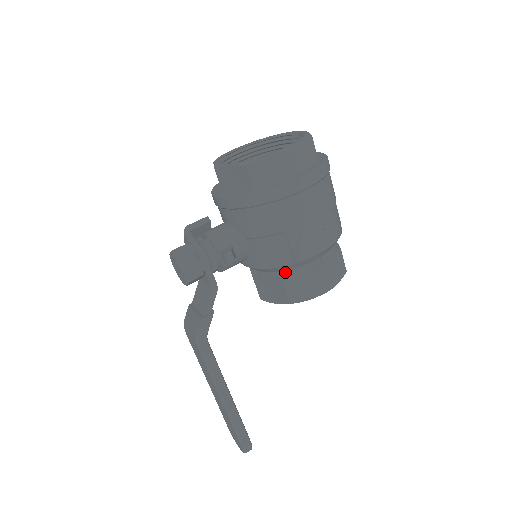
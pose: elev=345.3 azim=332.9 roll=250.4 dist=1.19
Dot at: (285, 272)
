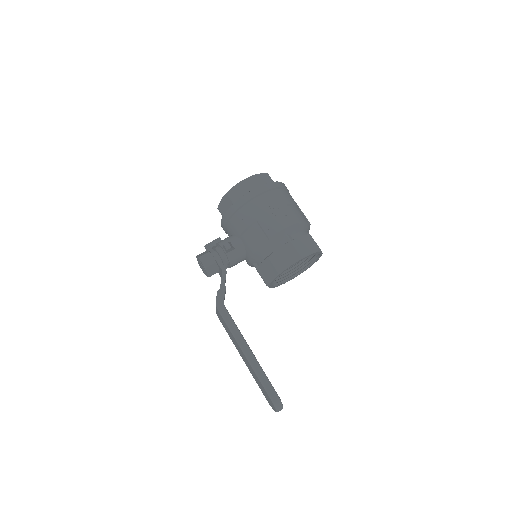
Dot at: (269, 251)
